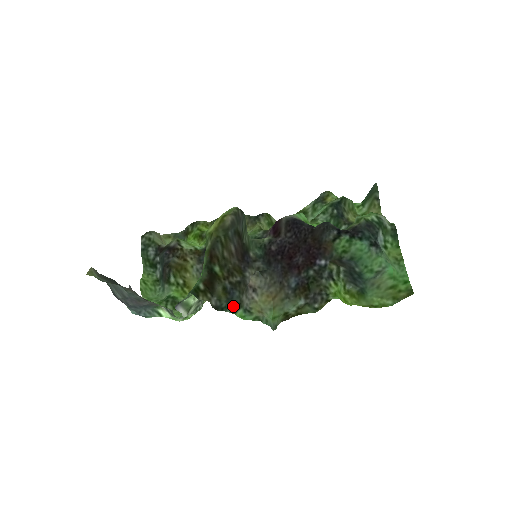
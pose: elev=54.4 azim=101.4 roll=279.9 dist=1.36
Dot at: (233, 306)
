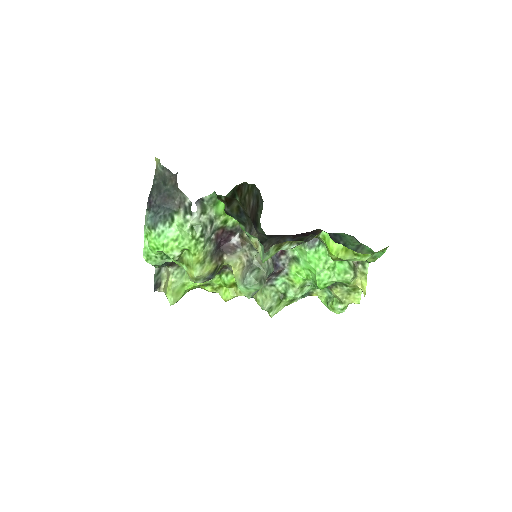
Dot at: (239, 220)
